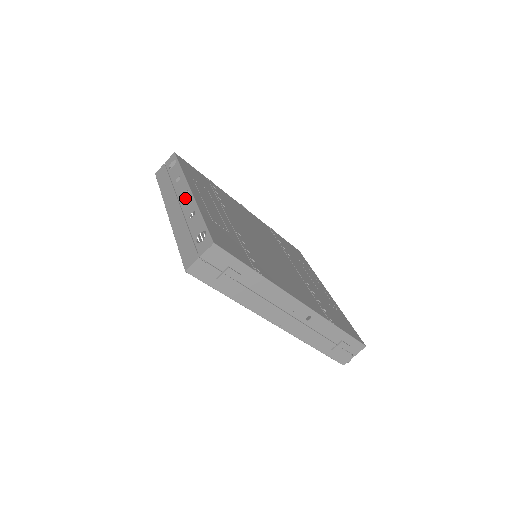
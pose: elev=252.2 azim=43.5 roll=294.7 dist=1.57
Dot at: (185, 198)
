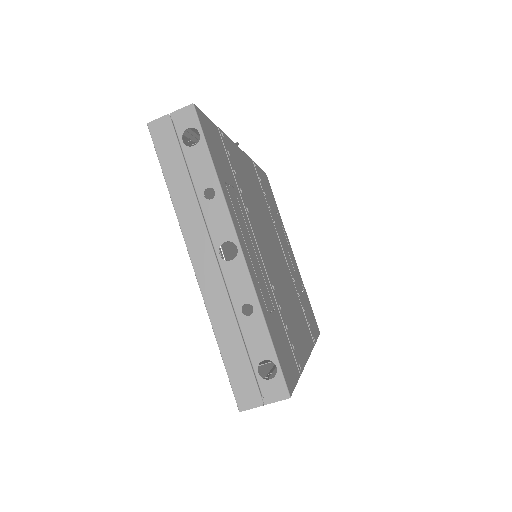
Dot at: occluded
